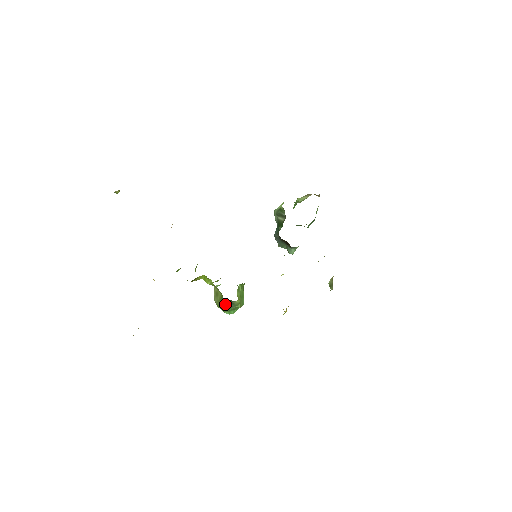
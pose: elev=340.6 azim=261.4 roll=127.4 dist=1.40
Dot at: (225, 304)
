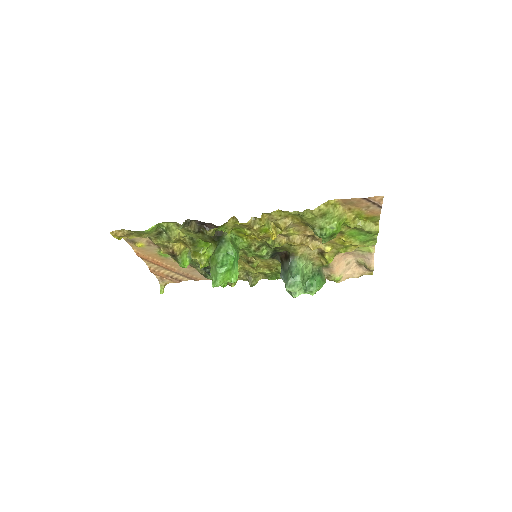
Dot at: (217, 246)
